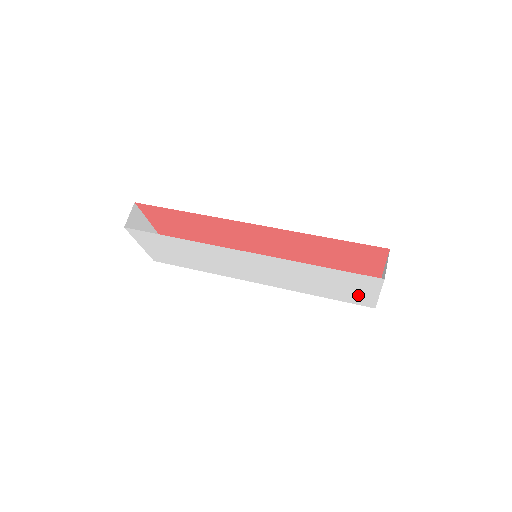
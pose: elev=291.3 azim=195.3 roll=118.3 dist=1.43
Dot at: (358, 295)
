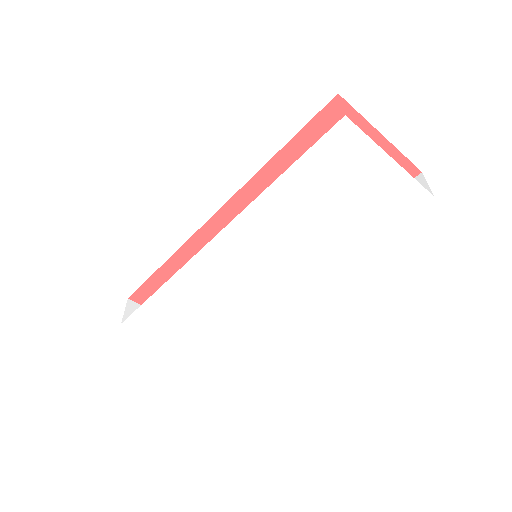
Dot at: (381, 190)
